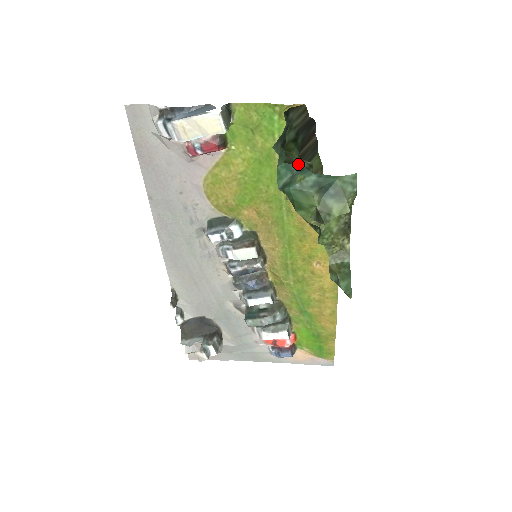
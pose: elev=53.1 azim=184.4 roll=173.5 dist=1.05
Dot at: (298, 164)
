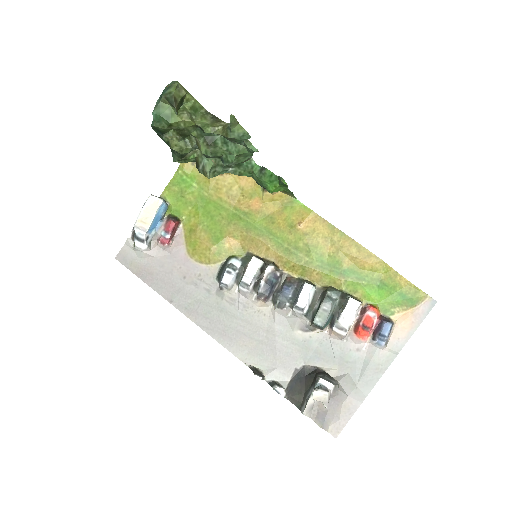
Dot at: (190, 152)
